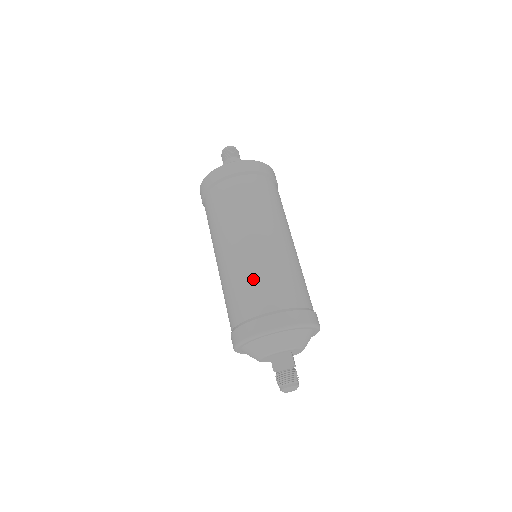
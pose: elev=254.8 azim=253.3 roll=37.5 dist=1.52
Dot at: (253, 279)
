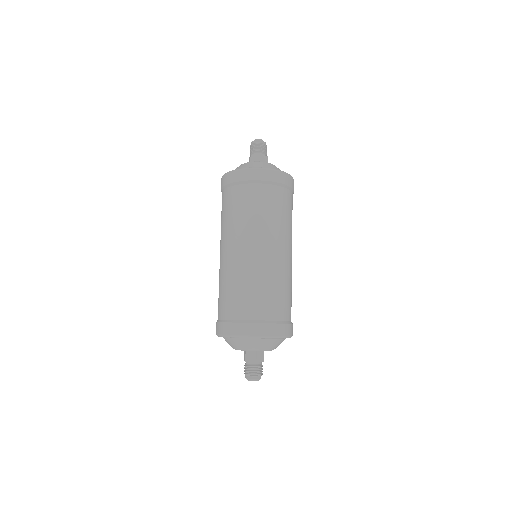
Dot at: (258, 287)
